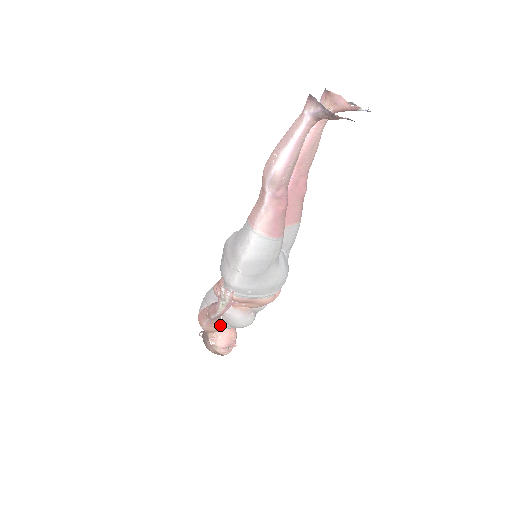
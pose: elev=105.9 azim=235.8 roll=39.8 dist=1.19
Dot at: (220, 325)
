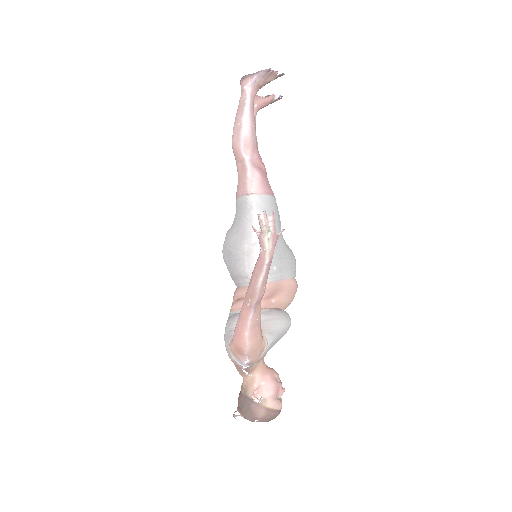
Dot at: (262, 337)
